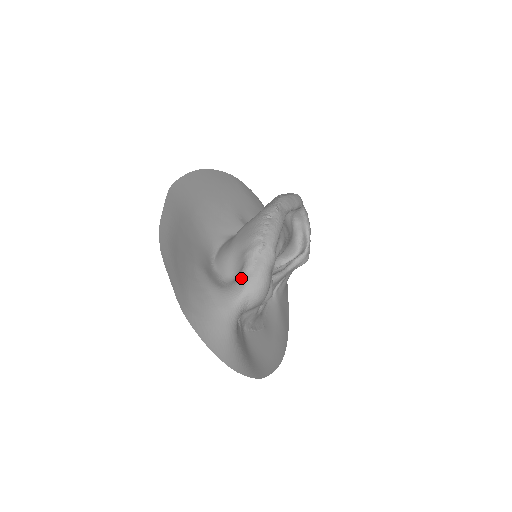
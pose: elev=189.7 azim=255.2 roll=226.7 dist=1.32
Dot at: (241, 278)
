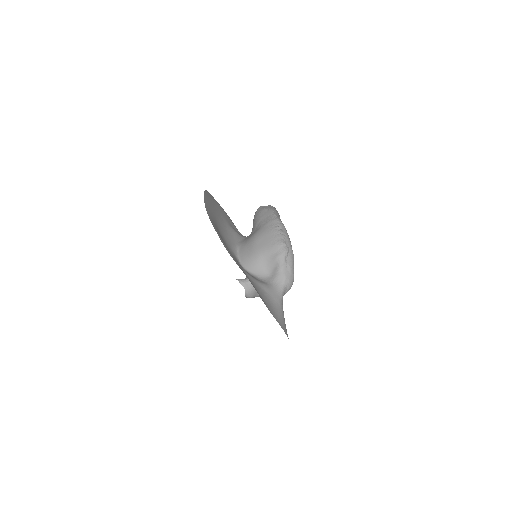
Dot at: (279, 275)
